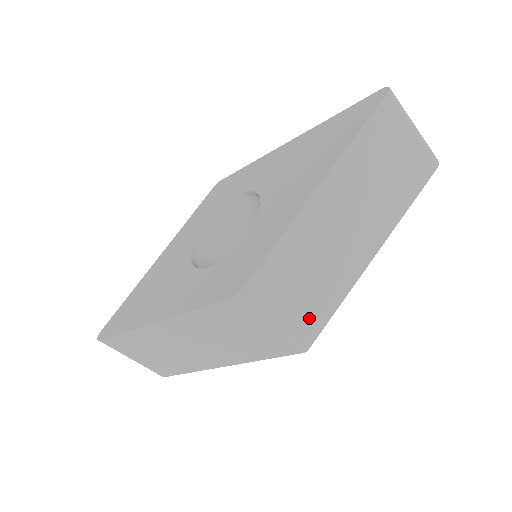
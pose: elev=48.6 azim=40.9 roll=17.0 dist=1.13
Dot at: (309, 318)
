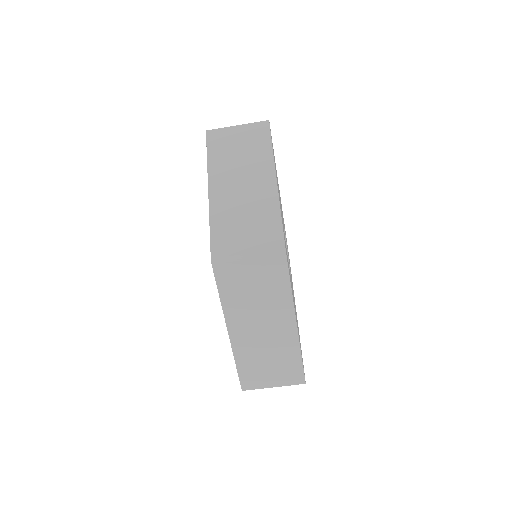
Dot at: (267, 236)
